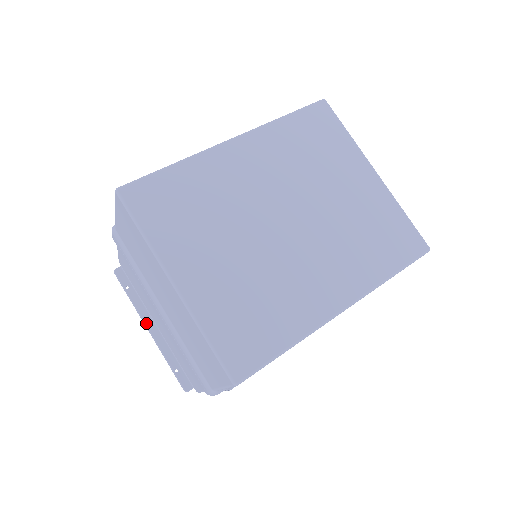
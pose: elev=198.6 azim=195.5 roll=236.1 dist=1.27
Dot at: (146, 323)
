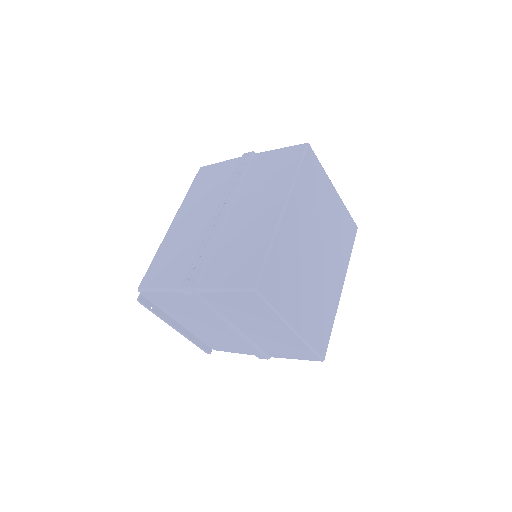
Dot at: (174, 326)
